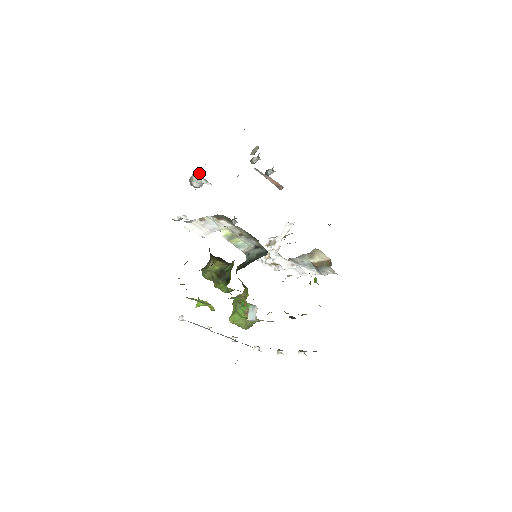
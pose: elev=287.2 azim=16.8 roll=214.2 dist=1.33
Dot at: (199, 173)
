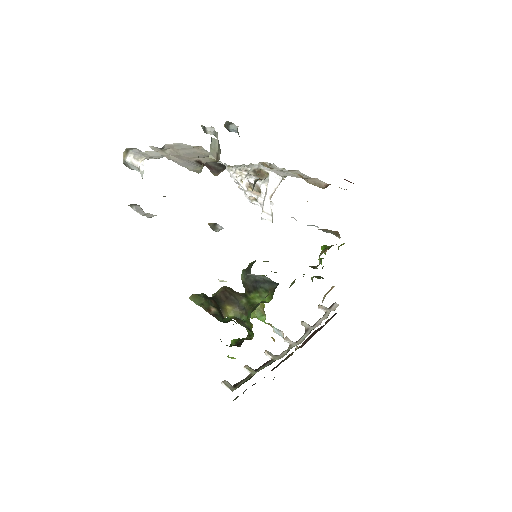
Dot at: (142, 177)
